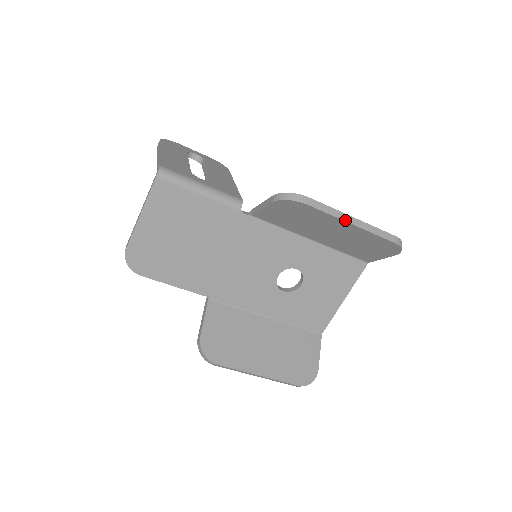
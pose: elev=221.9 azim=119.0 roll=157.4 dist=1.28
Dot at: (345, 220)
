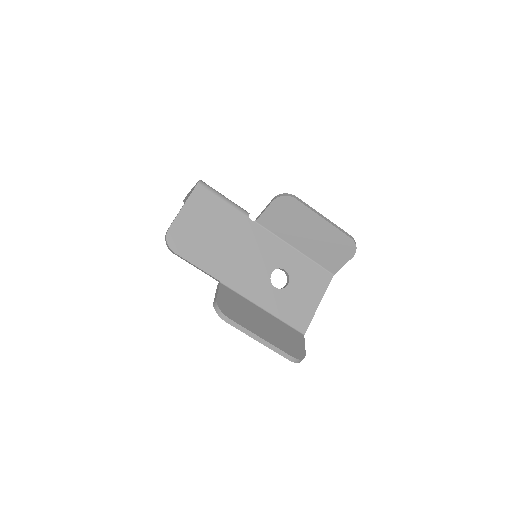
Dot at: (319, 215)
